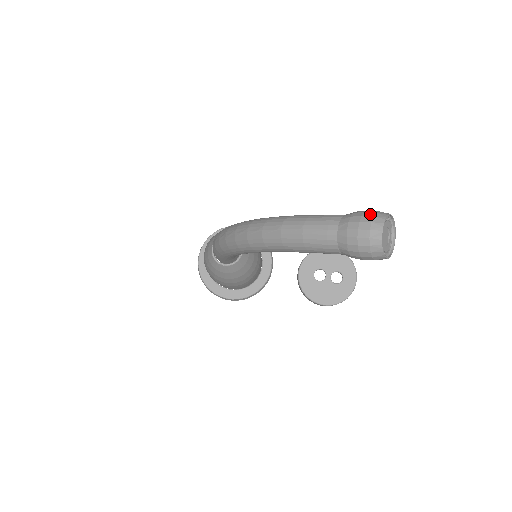
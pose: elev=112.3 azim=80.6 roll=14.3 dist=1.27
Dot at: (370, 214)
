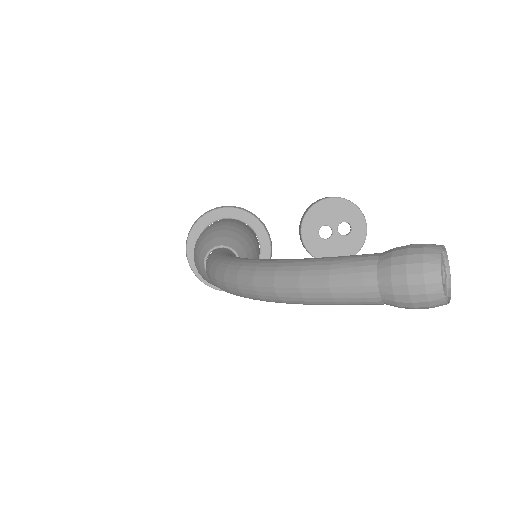
Dot at: (417, 259)
